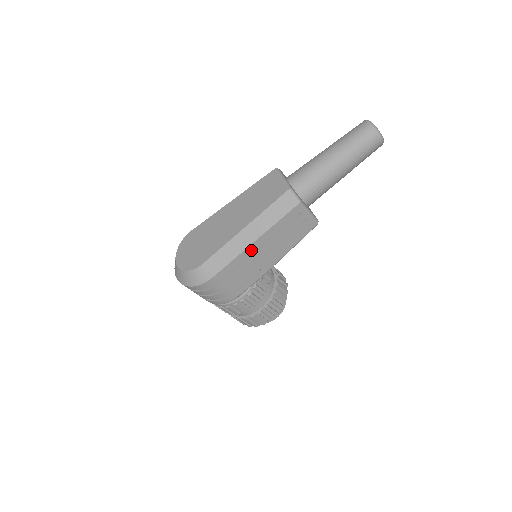
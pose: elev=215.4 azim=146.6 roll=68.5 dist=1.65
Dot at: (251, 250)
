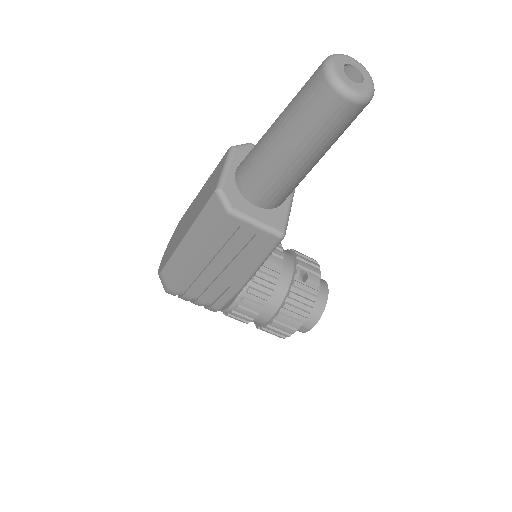
Dot at: (198, 265)
